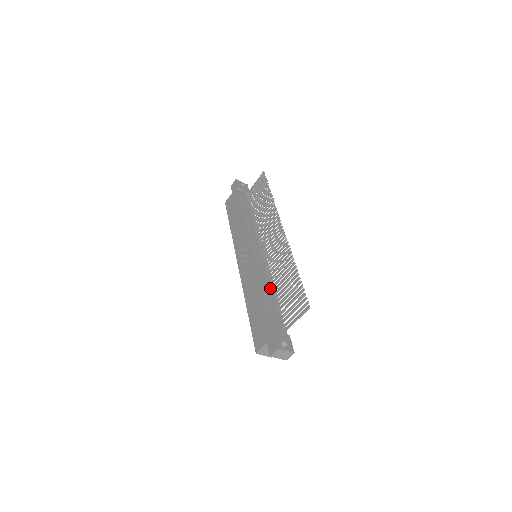
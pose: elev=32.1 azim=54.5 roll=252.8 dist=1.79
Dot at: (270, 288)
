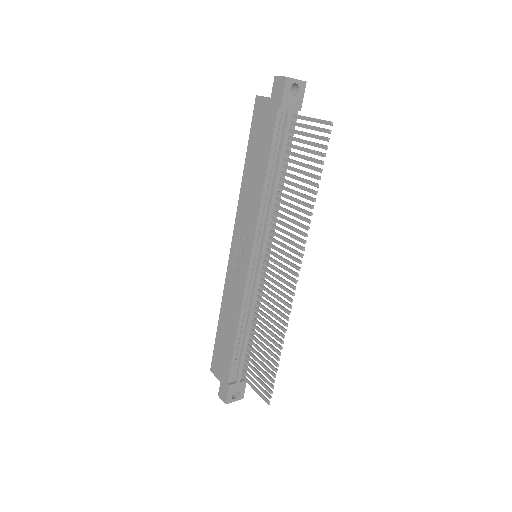
Dot at: (249, 325)
